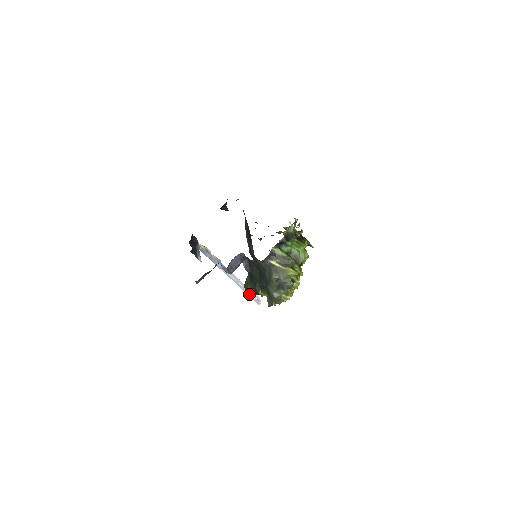
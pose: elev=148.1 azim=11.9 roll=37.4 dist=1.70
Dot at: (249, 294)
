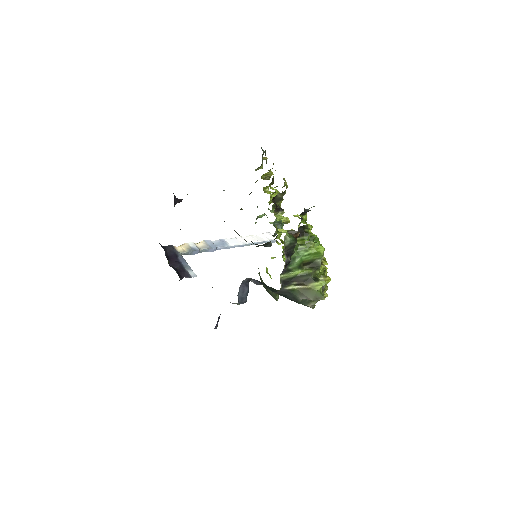
Dot at: (275, 297)
